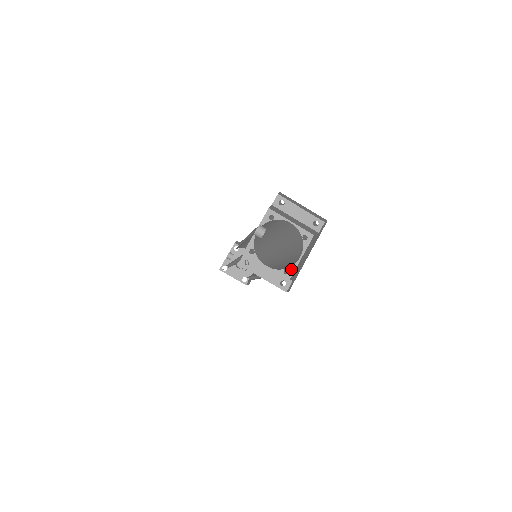
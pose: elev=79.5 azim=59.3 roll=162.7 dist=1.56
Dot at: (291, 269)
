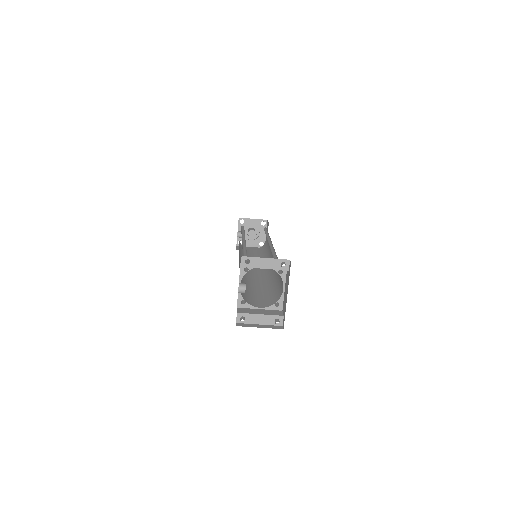
Dot at: (280, 301)
